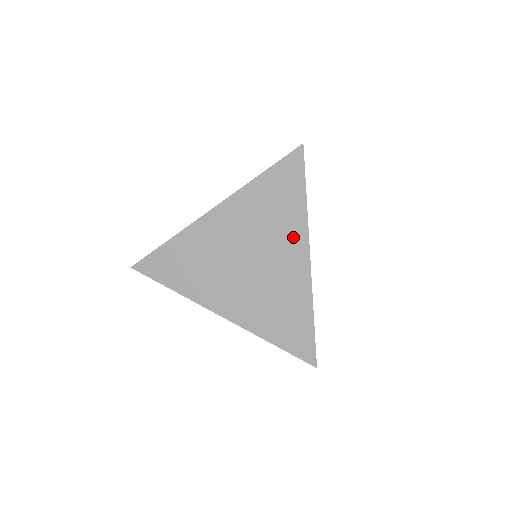
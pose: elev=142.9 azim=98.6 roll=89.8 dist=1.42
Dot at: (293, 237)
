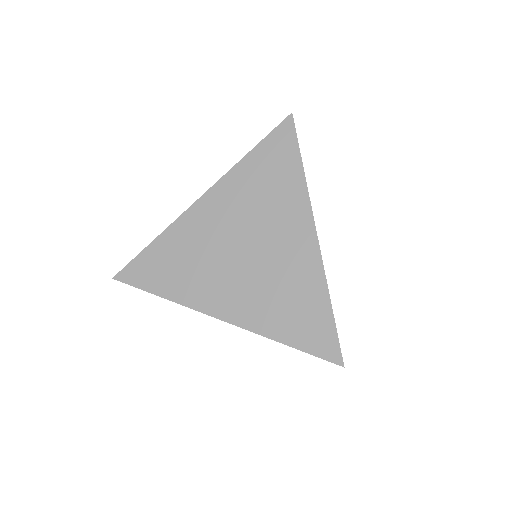
Dot at: (294, 212)
